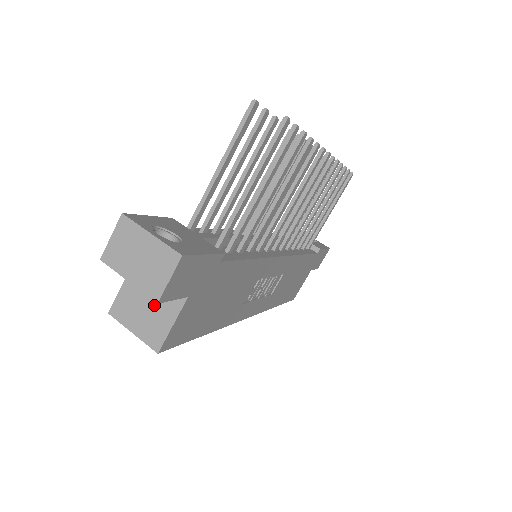
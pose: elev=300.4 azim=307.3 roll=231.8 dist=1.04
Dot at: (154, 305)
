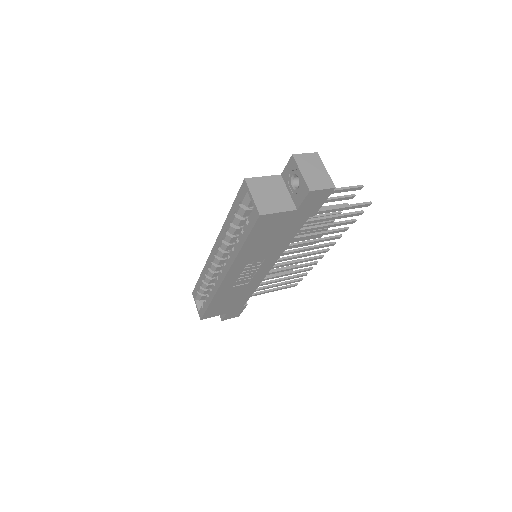
Dot at: (276, 197)
